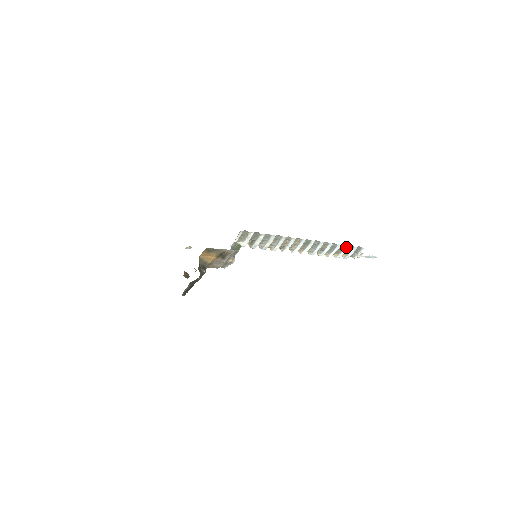
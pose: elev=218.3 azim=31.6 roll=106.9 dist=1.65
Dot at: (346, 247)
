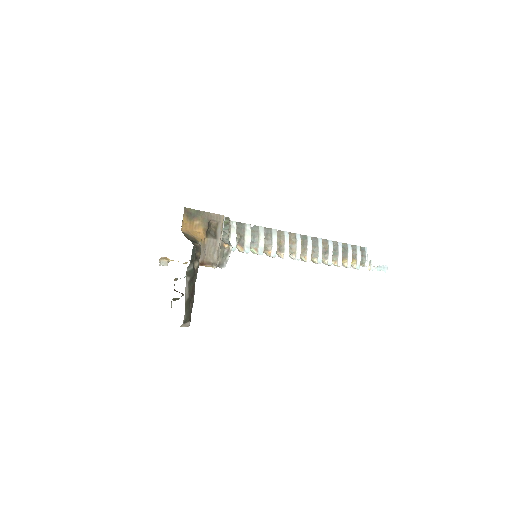
Dot at: (348, 247)
